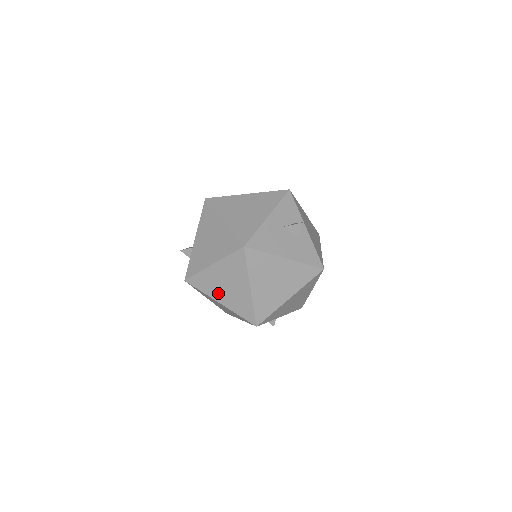
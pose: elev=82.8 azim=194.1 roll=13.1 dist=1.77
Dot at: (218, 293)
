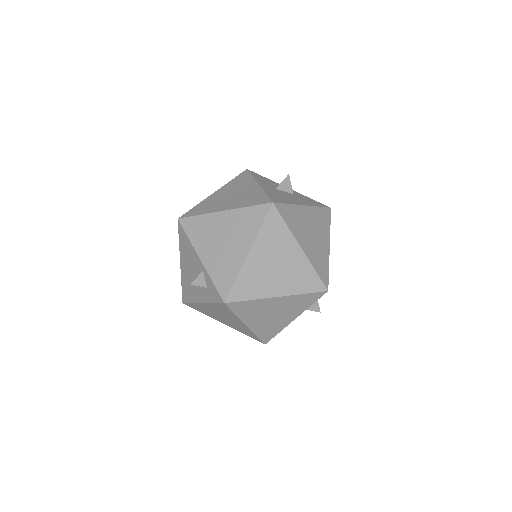
Dot at: (270, 285)
